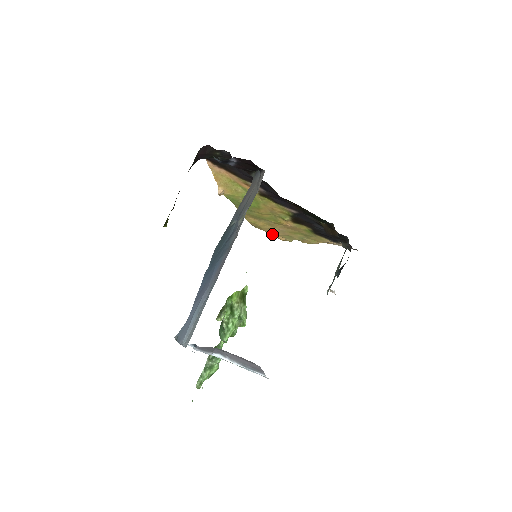
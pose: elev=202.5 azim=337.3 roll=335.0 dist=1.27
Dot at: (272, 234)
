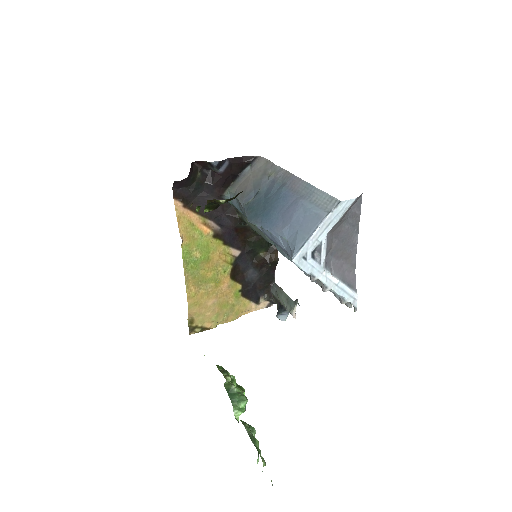
Dot at: (201, 319)
